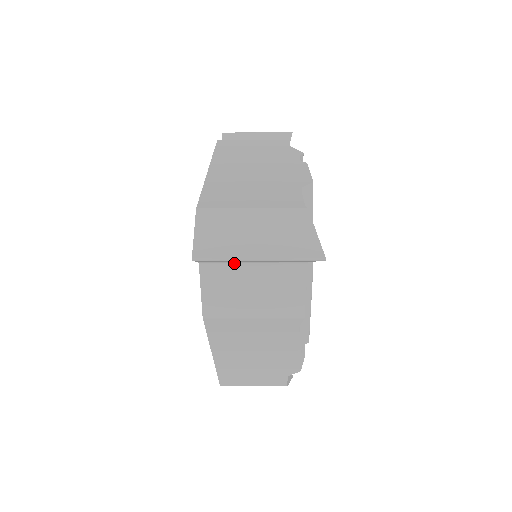
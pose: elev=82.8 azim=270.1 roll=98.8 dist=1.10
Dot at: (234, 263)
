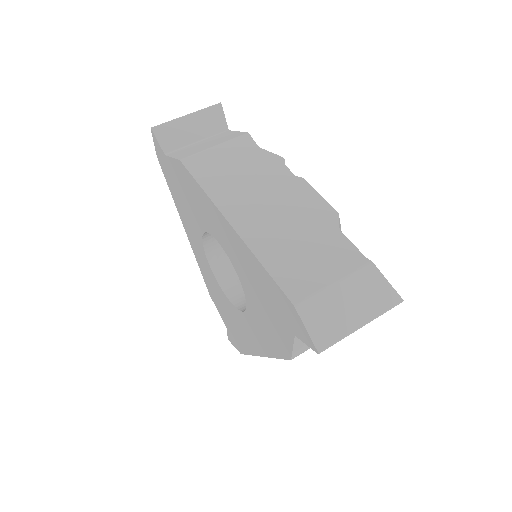
Dot at: (187, 147)
